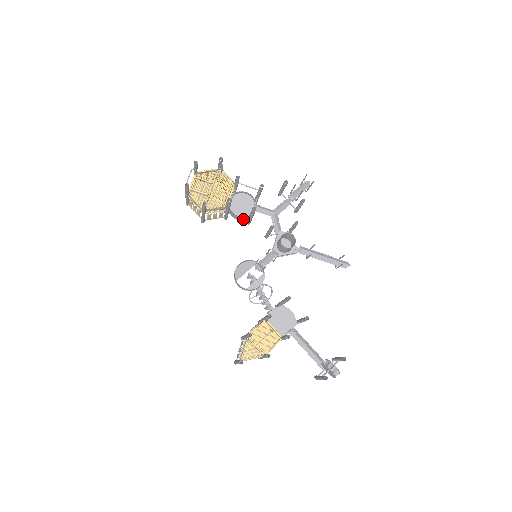
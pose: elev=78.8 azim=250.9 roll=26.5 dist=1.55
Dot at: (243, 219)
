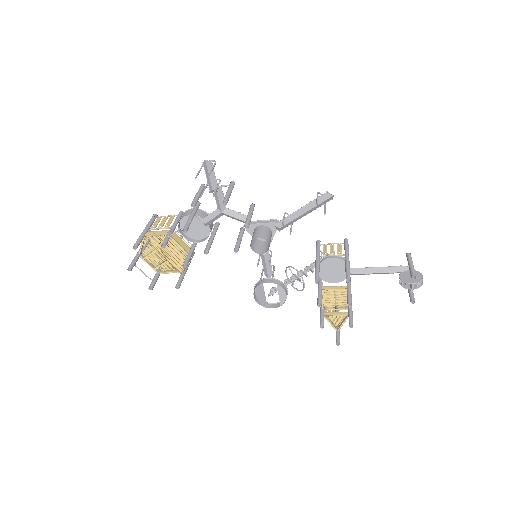
Dot at: occluded
